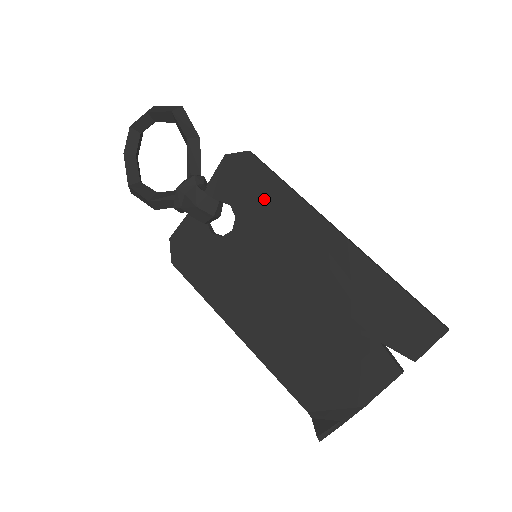
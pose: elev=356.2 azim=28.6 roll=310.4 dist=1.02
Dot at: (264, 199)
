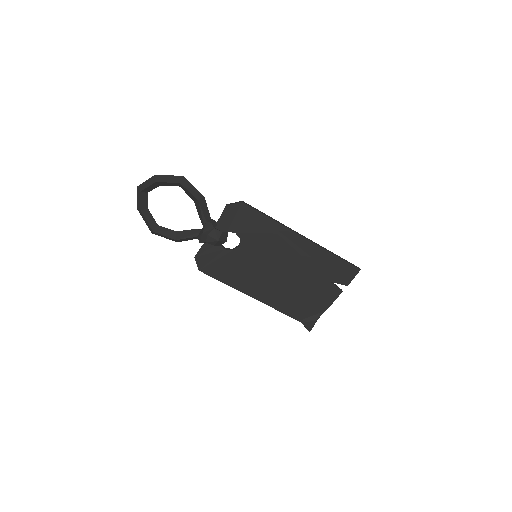
Dot at: (257, 227)
